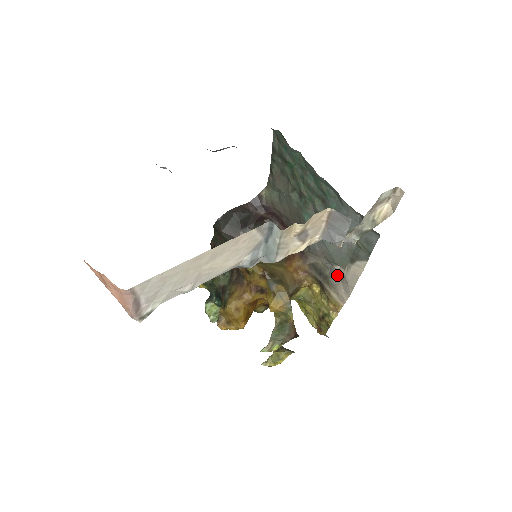
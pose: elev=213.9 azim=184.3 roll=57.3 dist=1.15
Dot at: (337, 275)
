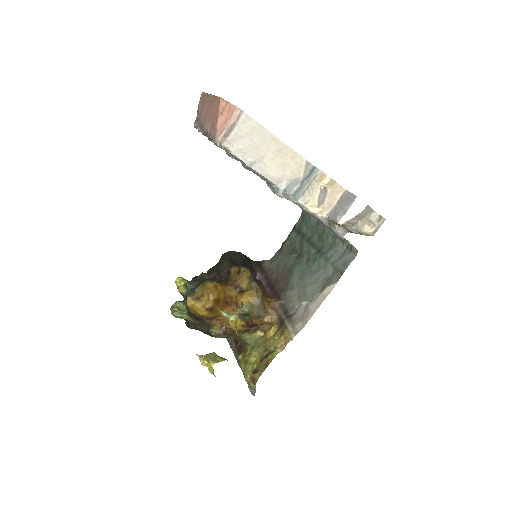
Dot at: (301, 312)
